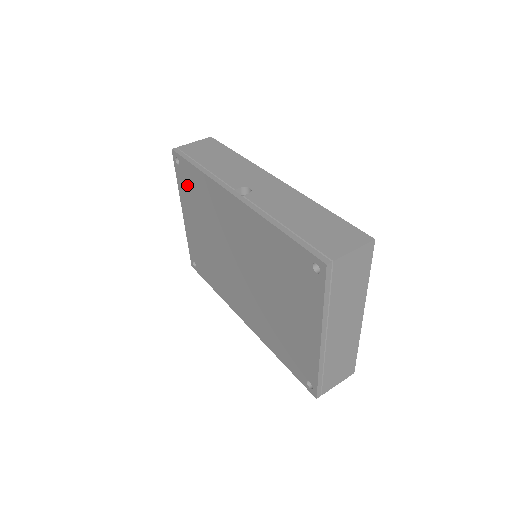
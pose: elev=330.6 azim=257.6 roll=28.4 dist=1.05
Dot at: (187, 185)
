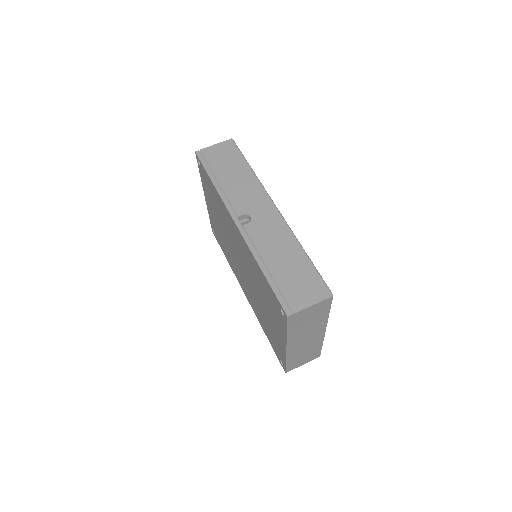
Dot at: (206, 184)
